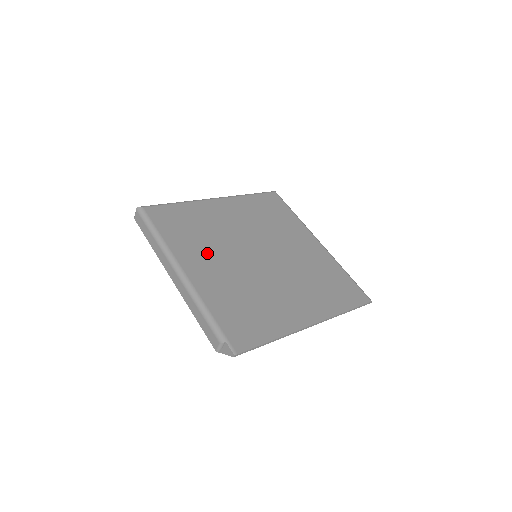
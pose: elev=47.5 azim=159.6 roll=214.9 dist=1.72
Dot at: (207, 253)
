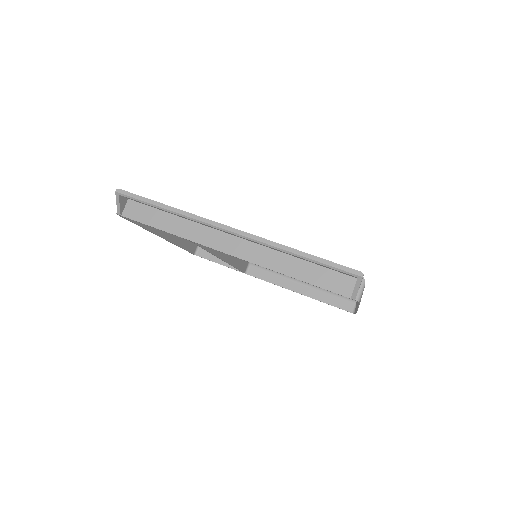
Dot at: occluded
